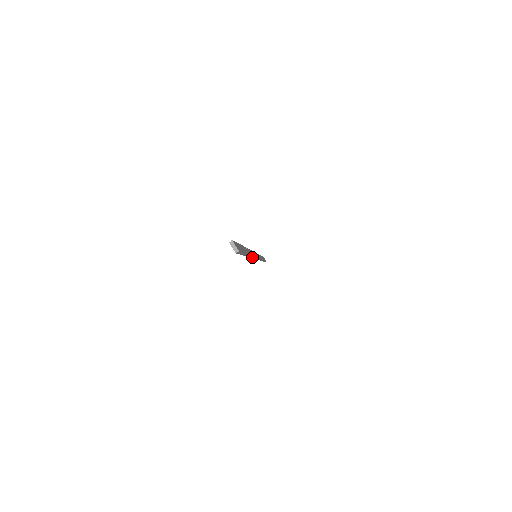
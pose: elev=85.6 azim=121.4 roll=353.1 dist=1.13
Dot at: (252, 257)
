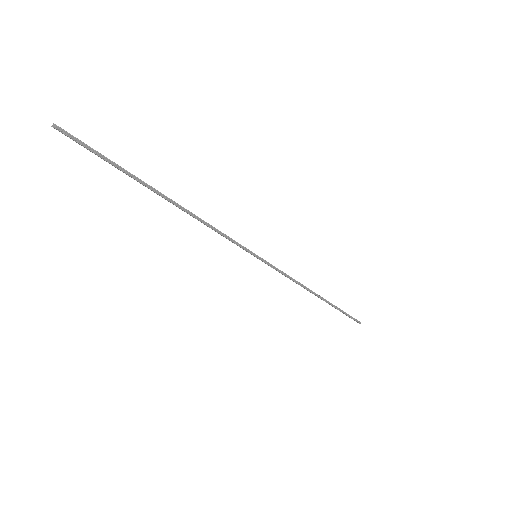
Dot at: (200, 221)
